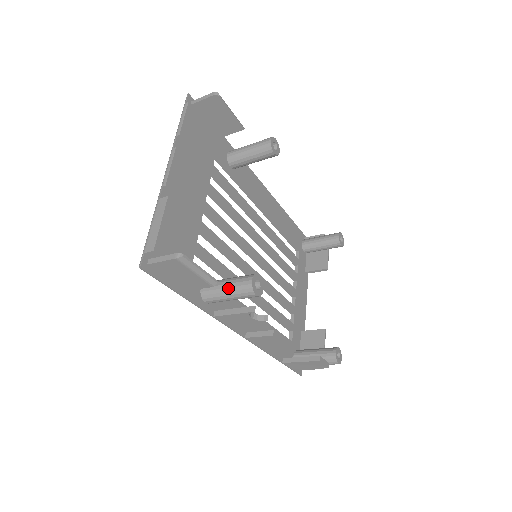
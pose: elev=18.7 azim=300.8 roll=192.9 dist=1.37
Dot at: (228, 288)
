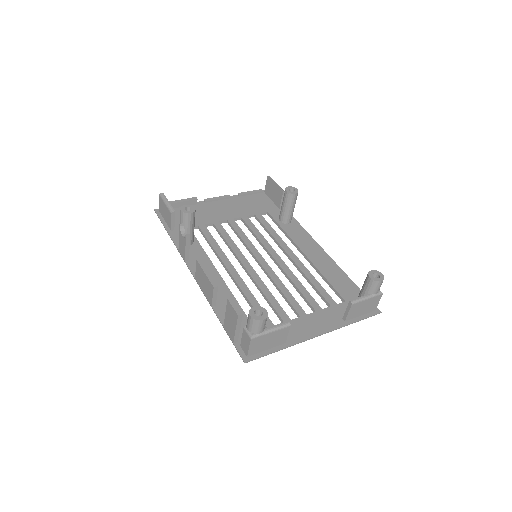
Dot at: occluded
